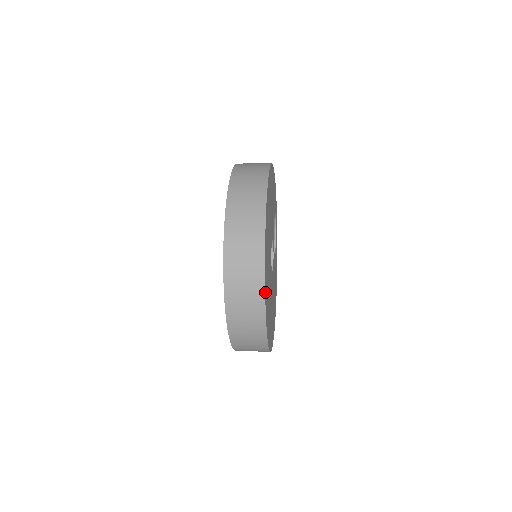
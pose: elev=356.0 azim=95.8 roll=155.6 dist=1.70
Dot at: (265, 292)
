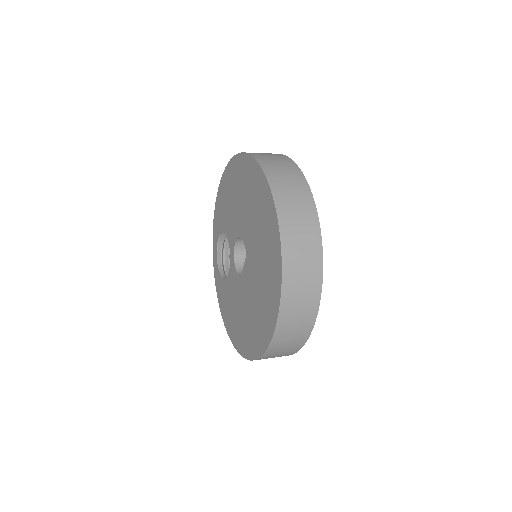
Dot at: (319, 236)
